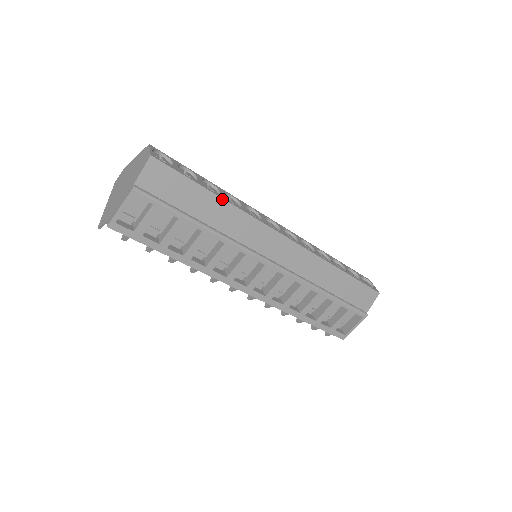
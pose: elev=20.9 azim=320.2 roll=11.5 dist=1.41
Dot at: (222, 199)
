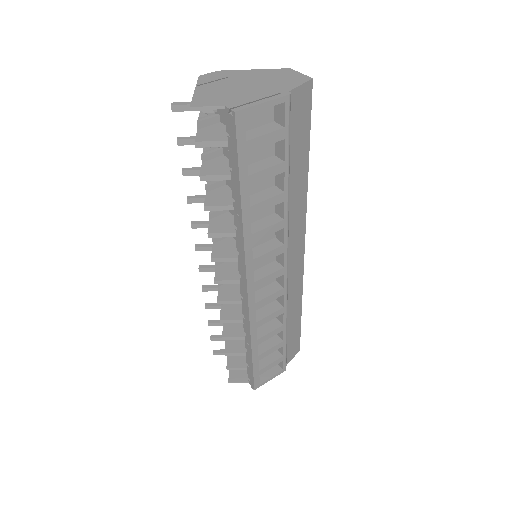
Dot at: occluded
